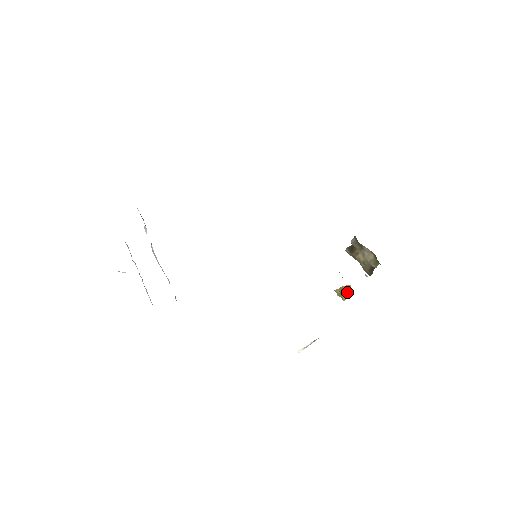
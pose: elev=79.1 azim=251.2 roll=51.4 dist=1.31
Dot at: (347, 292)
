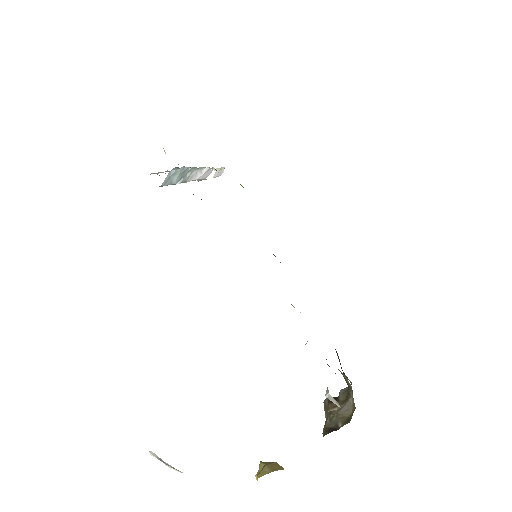
Dot at: (273, 469)
